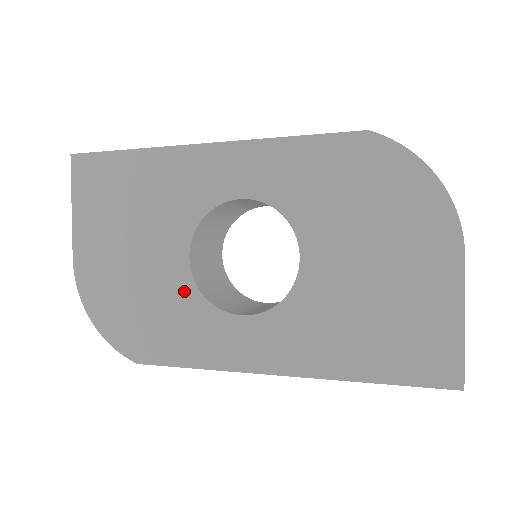
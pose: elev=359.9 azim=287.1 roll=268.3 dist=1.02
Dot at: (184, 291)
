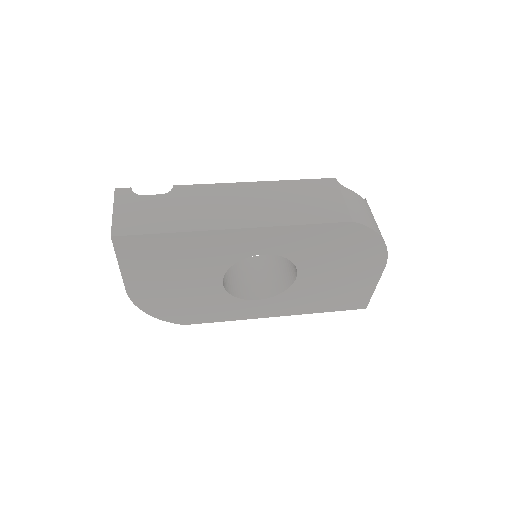
Dot at: (219, 295)
